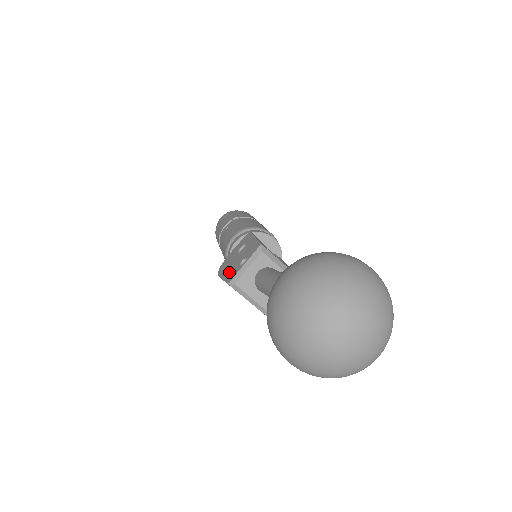
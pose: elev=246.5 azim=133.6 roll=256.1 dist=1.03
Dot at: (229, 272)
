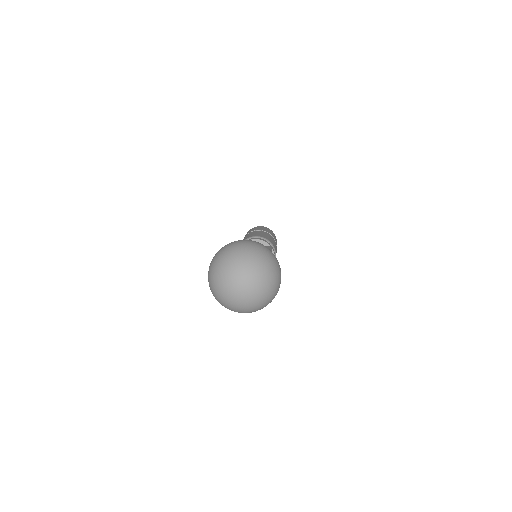
Dot at: occluded
